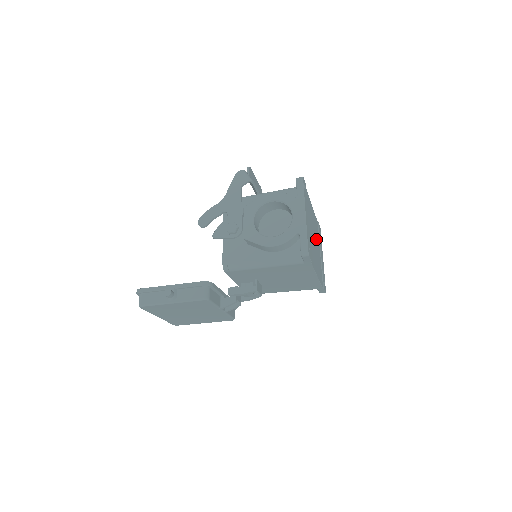
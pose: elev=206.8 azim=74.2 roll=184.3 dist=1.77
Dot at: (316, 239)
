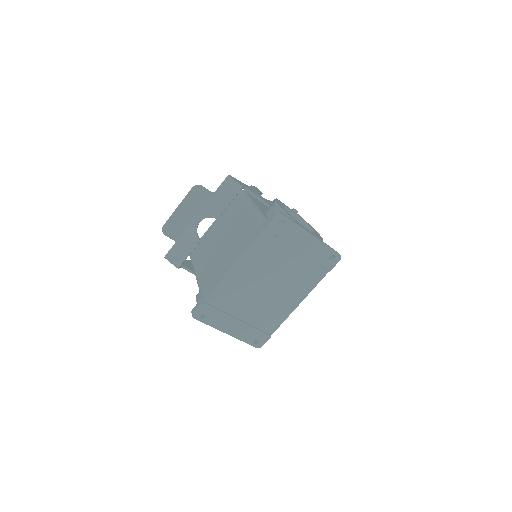
Dot at: (274, 268)
